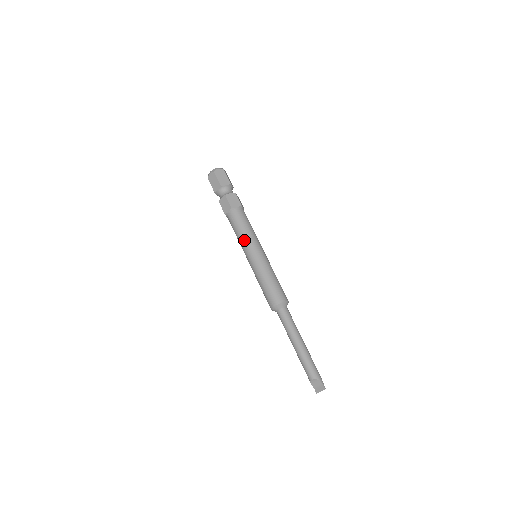
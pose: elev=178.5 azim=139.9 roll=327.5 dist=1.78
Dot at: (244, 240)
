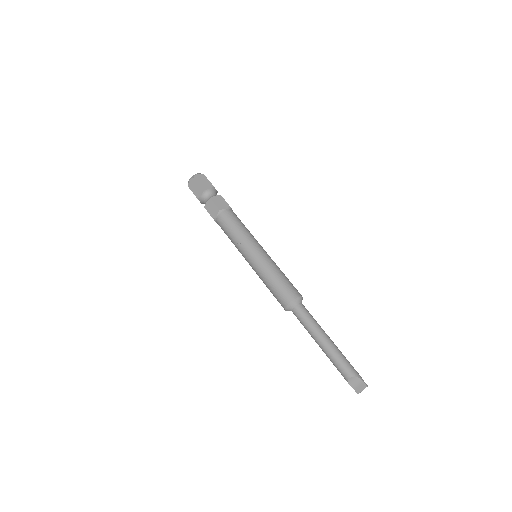
Dot at: (240, 240)
